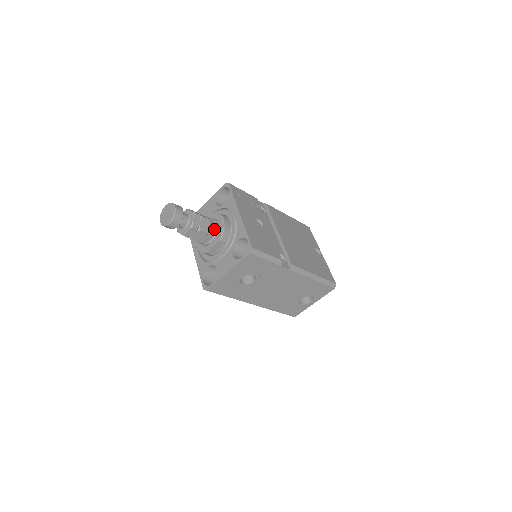
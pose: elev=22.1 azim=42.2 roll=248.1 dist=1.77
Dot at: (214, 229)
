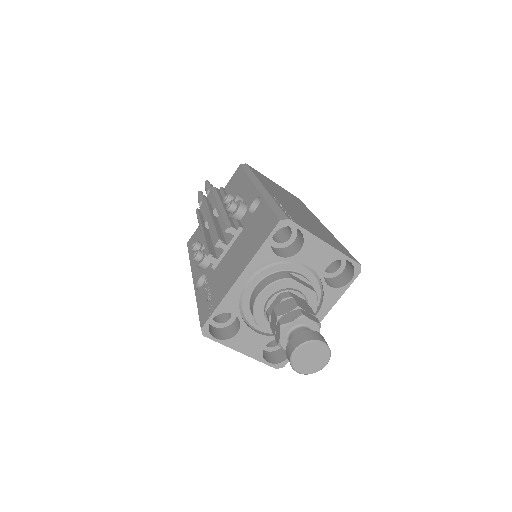
Dot at: occluded
